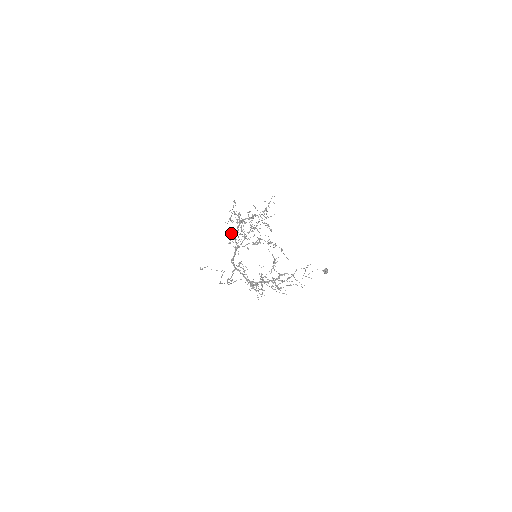
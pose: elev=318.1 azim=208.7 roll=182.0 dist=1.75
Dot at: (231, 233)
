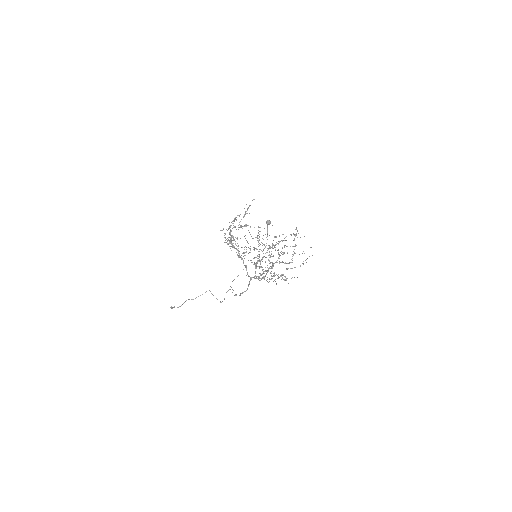
Dot at: occluded
